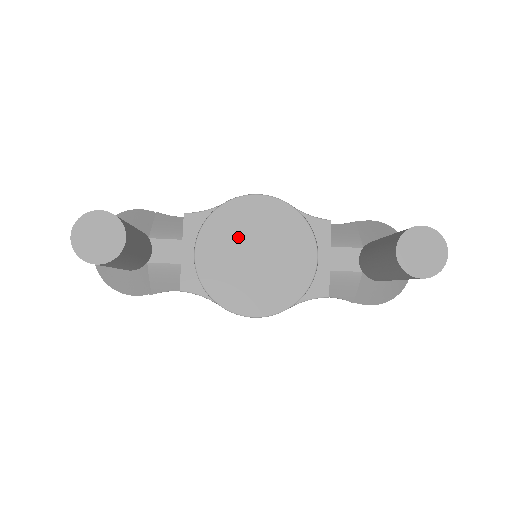
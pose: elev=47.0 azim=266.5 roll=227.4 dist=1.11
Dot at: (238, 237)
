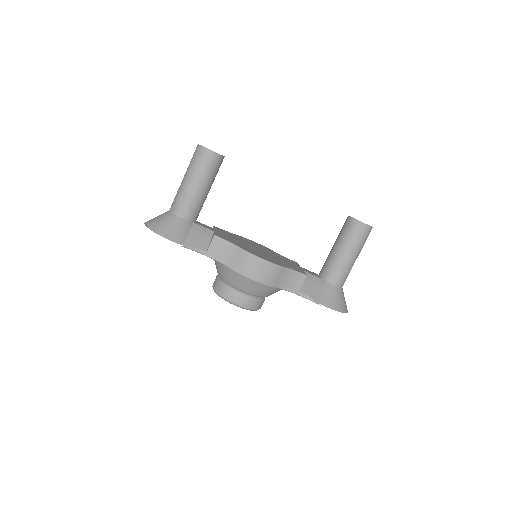
Dot at: (247, 242)
